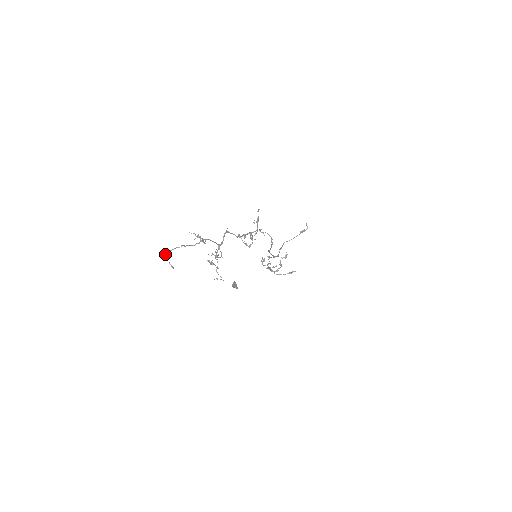
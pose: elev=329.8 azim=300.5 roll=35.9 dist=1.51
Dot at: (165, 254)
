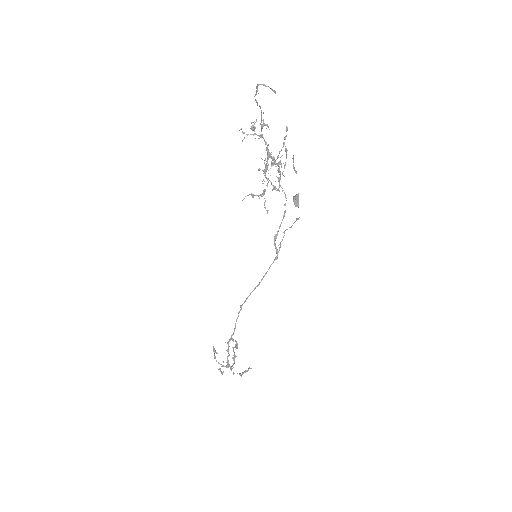
Dot at: (257, 87)
